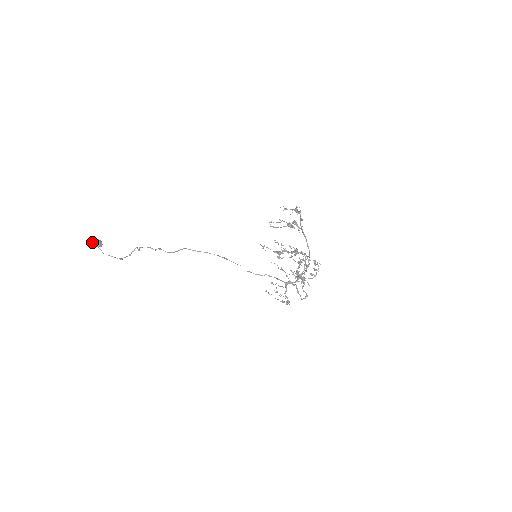
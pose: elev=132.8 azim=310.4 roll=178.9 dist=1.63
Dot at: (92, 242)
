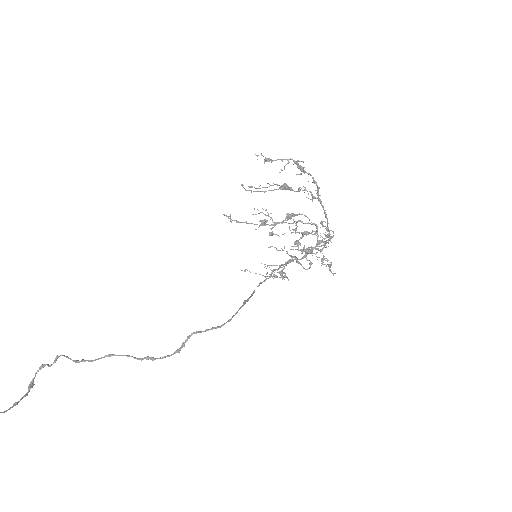
Dot at: out of frame
